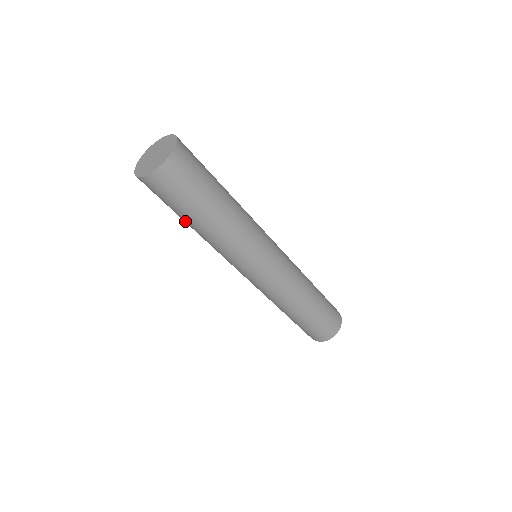
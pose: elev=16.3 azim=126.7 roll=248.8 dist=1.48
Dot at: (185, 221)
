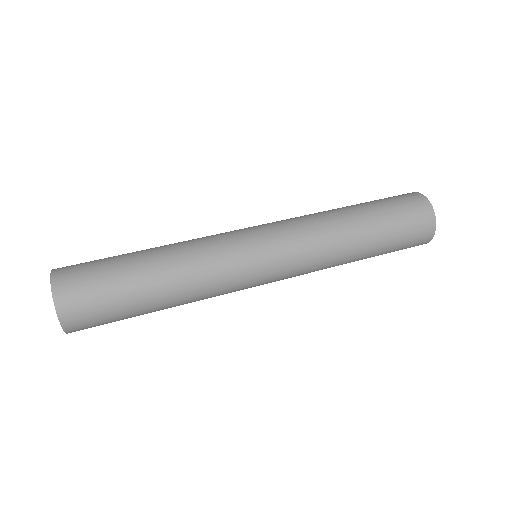
Dot at: occluded
